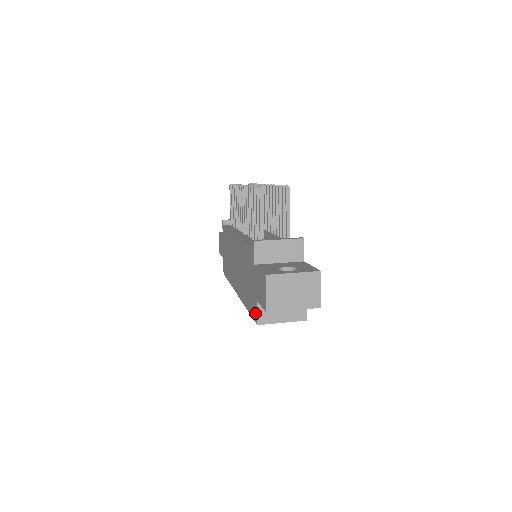
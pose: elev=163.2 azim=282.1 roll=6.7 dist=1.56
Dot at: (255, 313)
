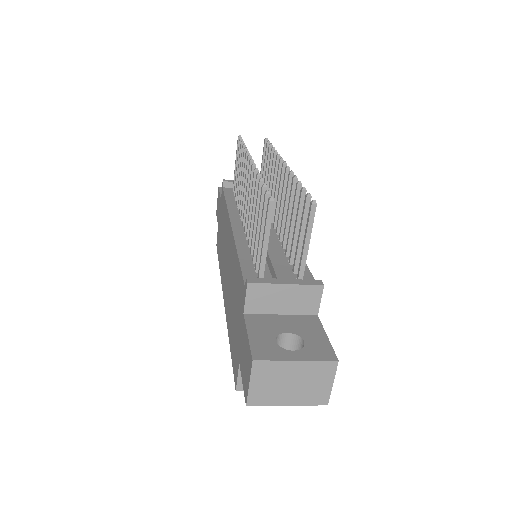
Dot at: (235, 372)
